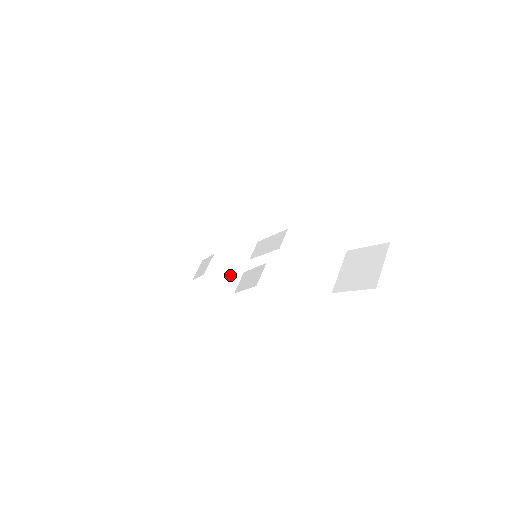
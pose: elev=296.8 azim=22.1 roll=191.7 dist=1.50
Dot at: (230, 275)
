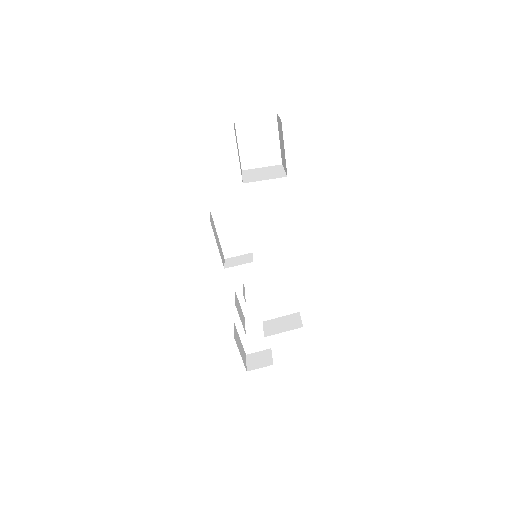
Dot at: (288, 322)
